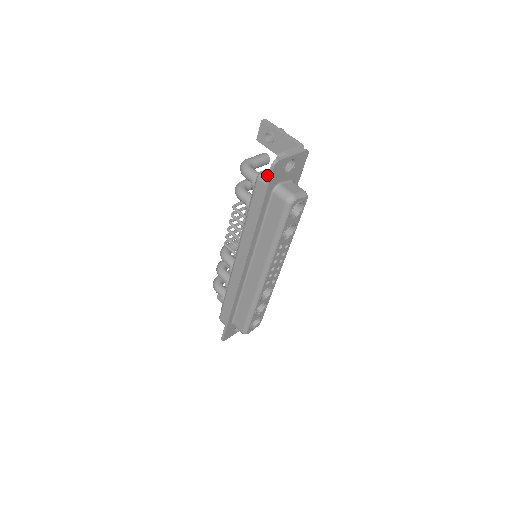
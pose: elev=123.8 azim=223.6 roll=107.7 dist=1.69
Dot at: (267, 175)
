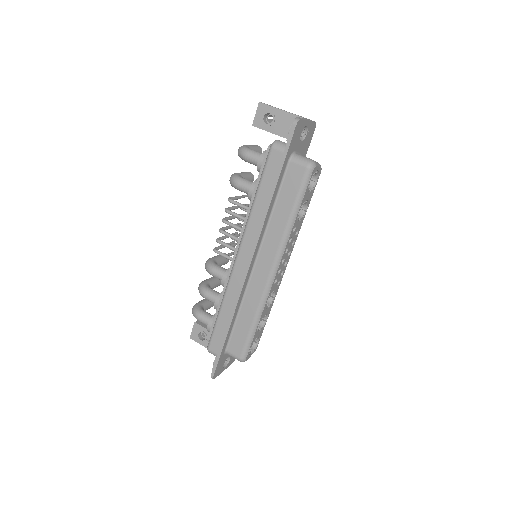
Dot at: (282, 142)
